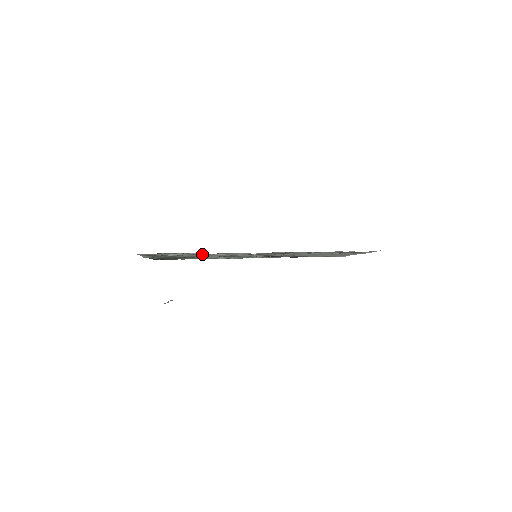
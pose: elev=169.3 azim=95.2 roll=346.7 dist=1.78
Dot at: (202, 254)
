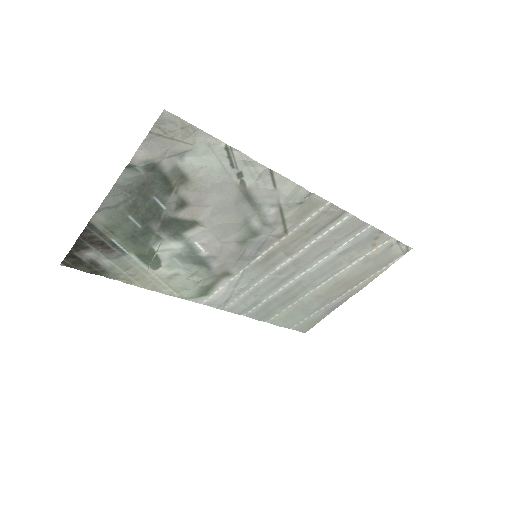
Dot at: (226, 188)
